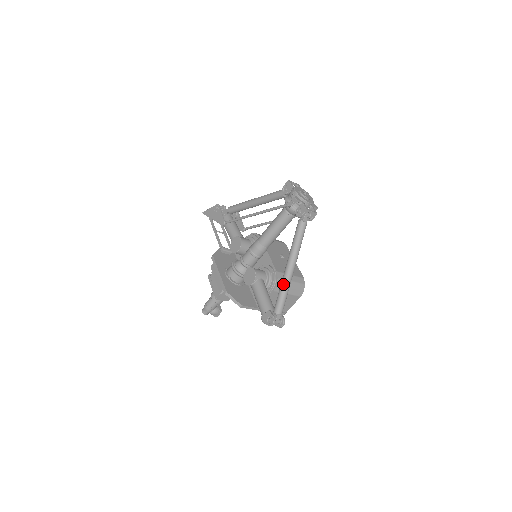
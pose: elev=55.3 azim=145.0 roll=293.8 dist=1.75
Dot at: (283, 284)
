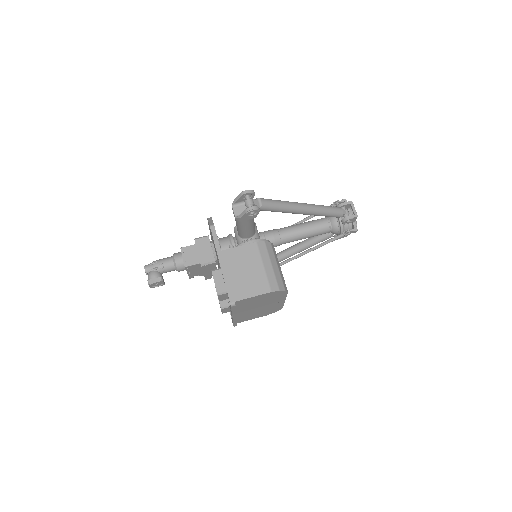
Dot at: (286, 201)
